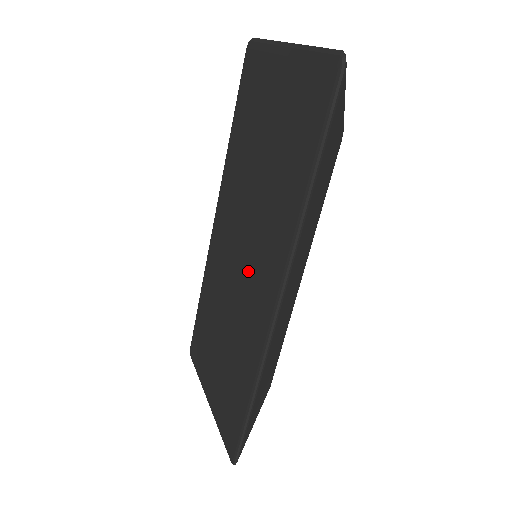
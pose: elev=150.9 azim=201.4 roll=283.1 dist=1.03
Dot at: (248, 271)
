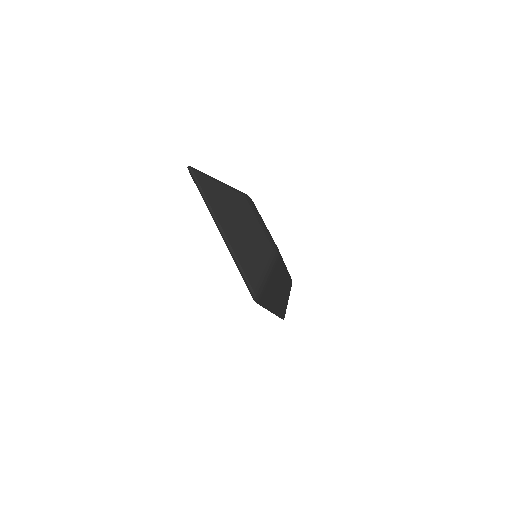
Dot at: occluded
